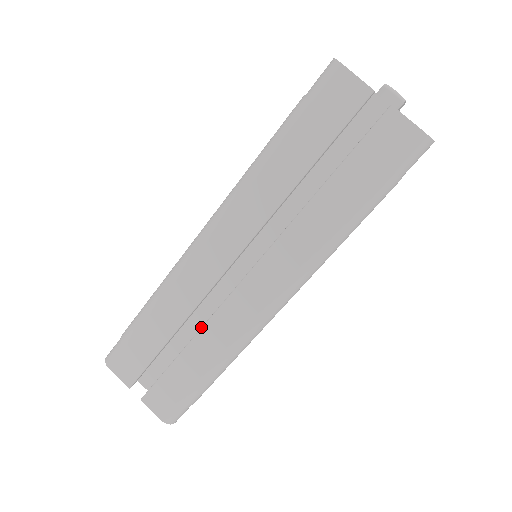
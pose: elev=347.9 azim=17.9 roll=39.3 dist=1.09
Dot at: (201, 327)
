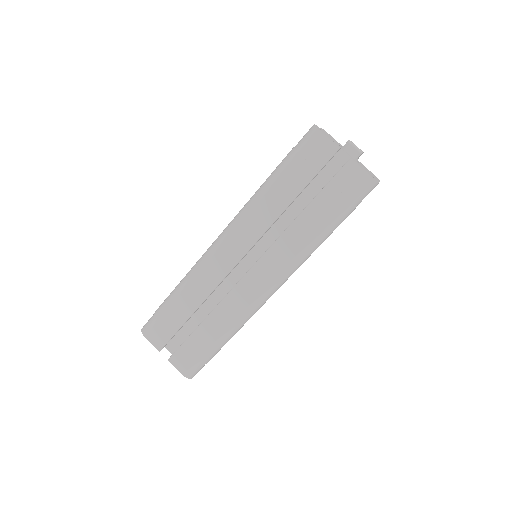
Dot at: (216, 306)
